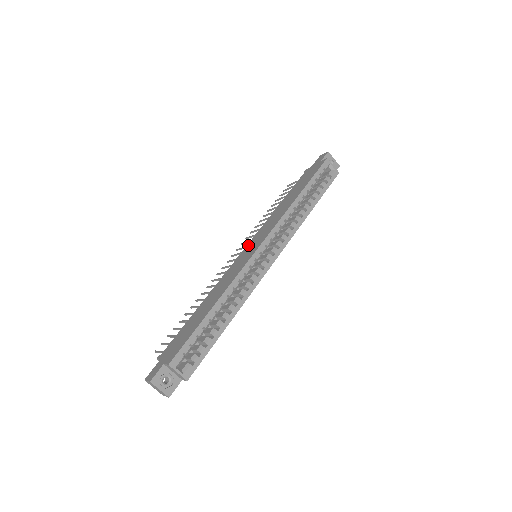
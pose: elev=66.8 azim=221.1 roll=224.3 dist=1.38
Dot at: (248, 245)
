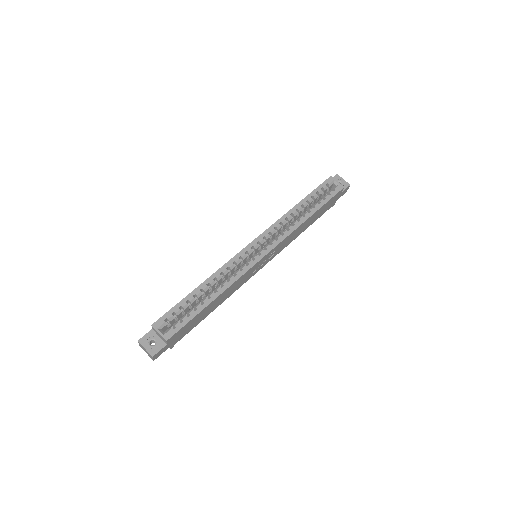
Dot at: occluded
